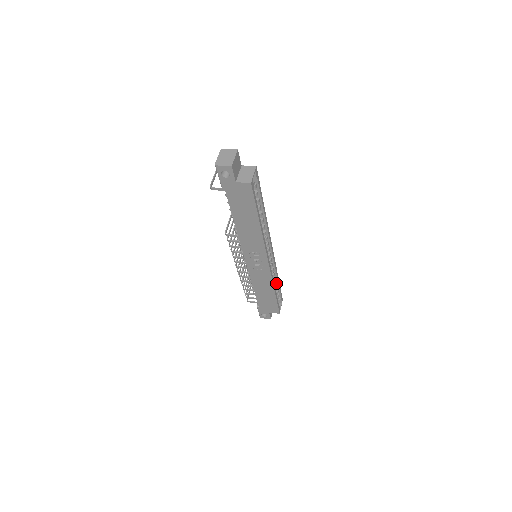
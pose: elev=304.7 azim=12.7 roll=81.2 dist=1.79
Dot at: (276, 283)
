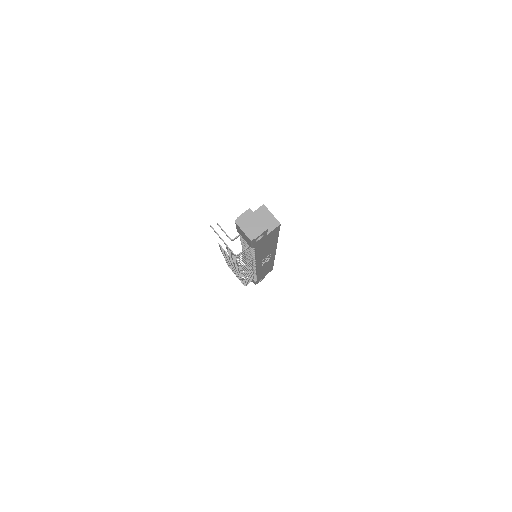
Dot at: occluded
